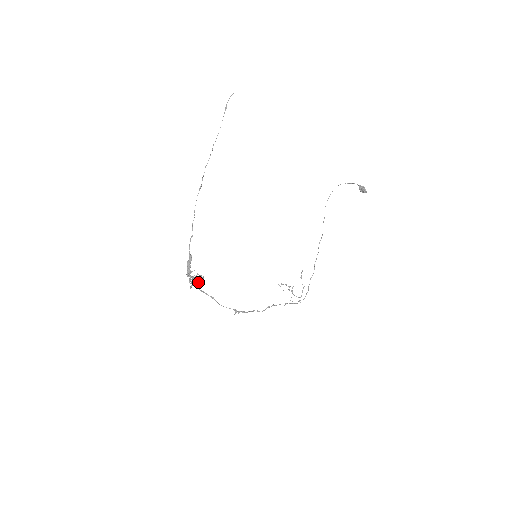
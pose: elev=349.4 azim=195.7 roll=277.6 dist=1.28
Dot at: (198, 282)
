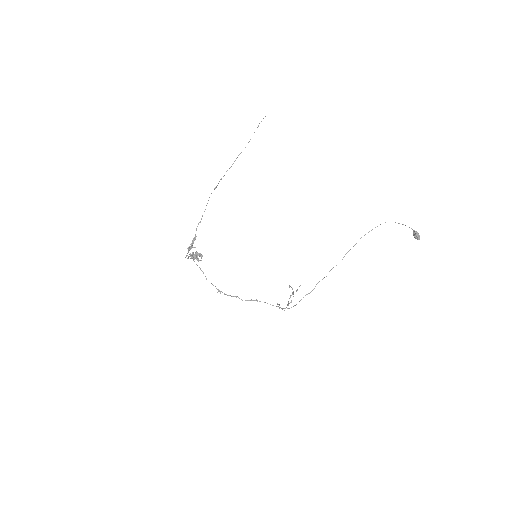
Dot at: (194, 257)
